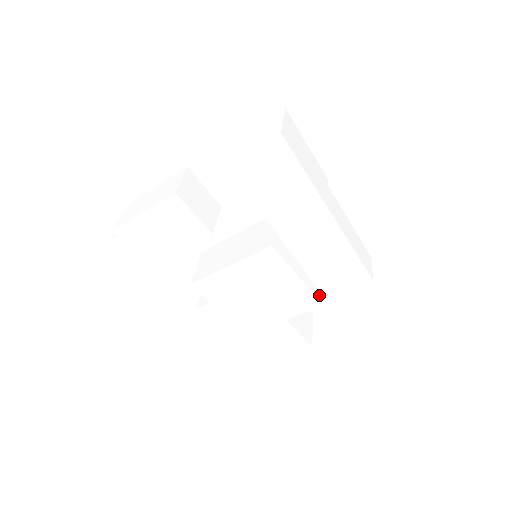
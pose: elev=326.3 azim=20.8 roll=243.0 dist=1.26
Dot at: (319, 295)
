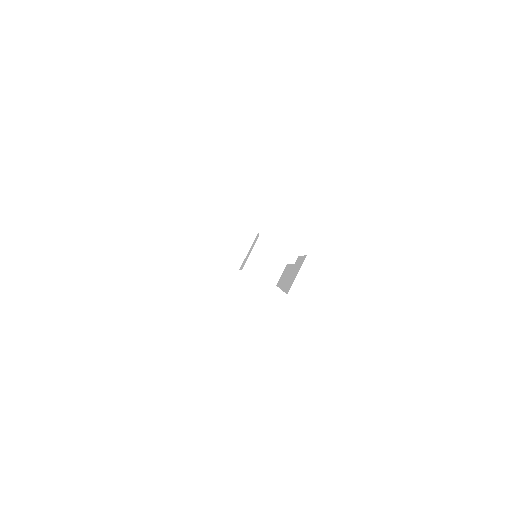
Dot at: occluded
